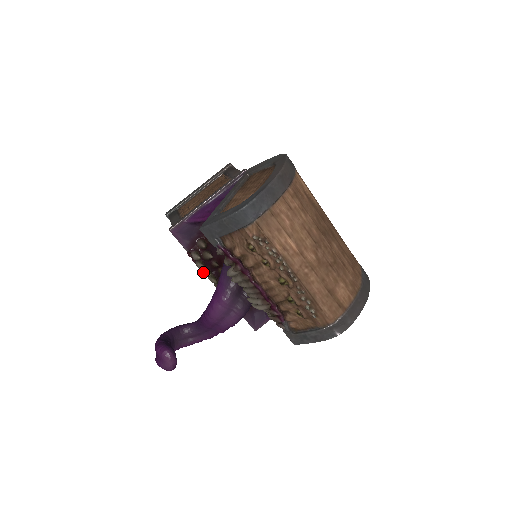
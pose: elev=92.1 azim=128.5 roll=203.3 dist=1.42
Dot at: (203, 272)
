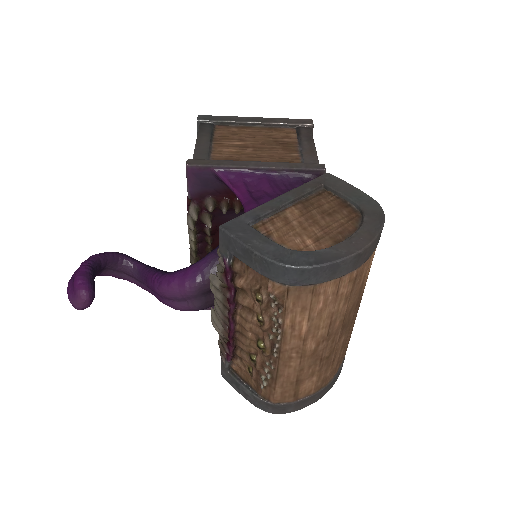
Dot at: (188, 229)
